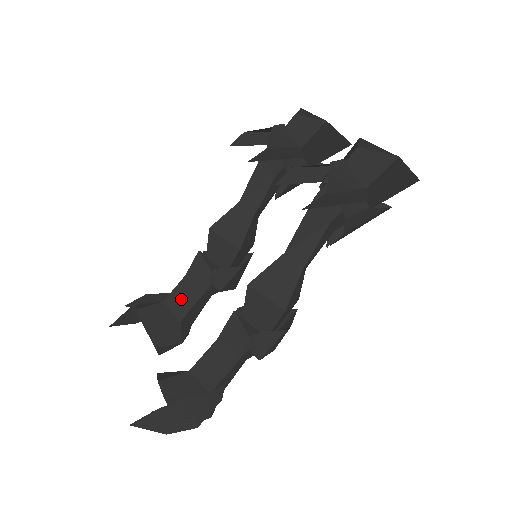
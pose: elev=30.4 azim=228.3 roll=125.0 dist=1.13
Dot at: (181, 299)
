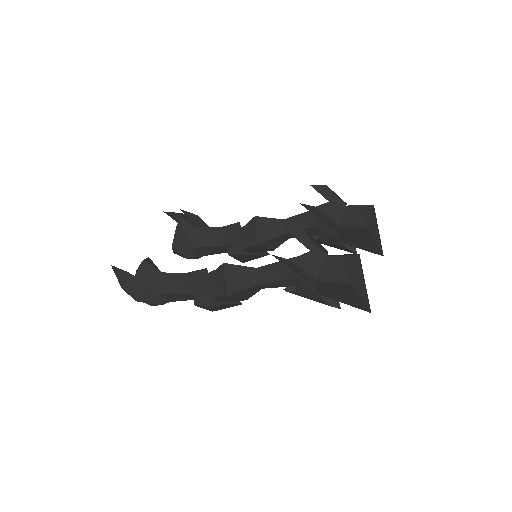
Dot at: (208, 237)
